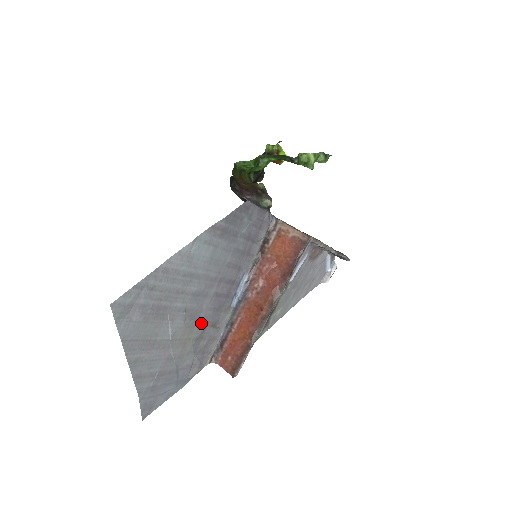
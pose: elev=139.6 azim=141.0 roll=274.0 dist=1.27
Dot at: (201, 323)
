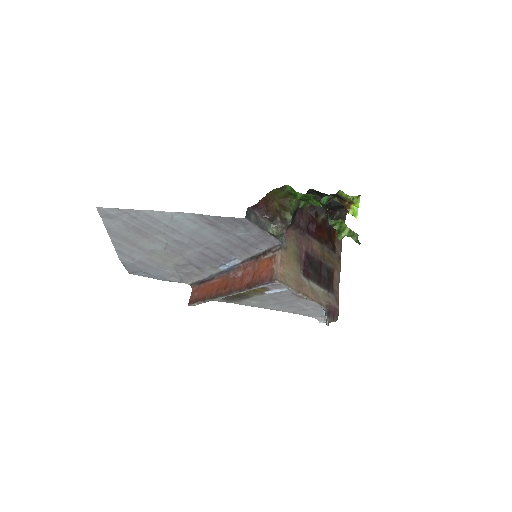
Dot at: (184, 259)
